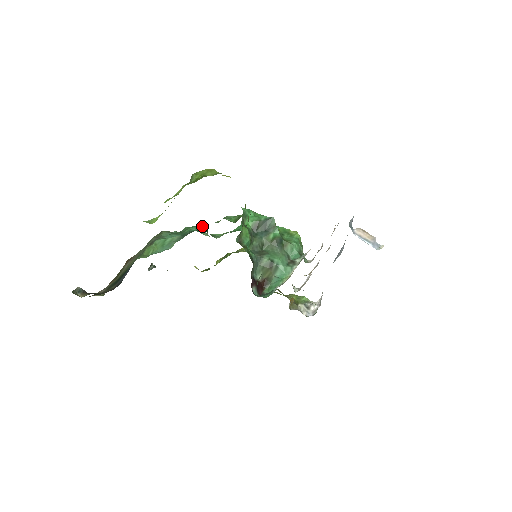
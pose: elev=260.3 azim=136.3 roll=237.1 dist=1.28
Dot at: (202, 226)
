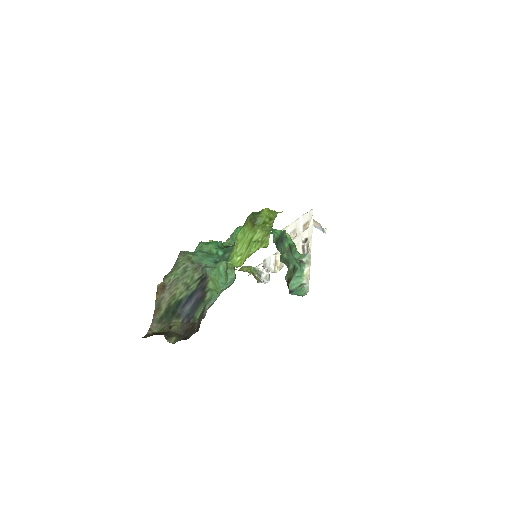
Dot at: (220, 242)
